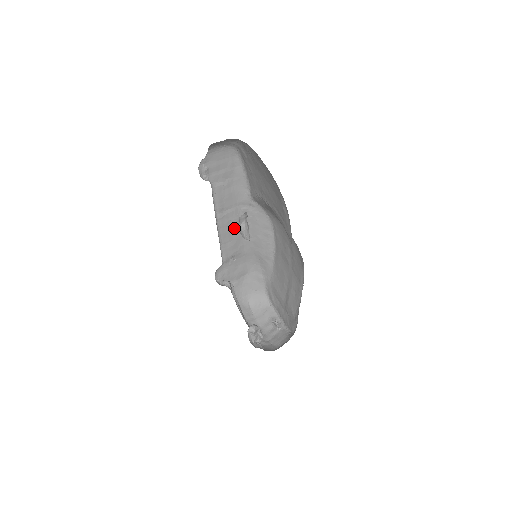
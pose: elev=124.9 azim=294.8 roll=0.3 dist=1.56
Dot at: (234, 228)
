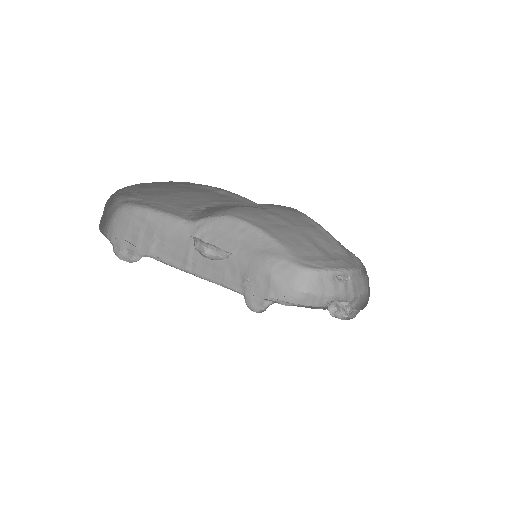
Dot at: (213, 260)
